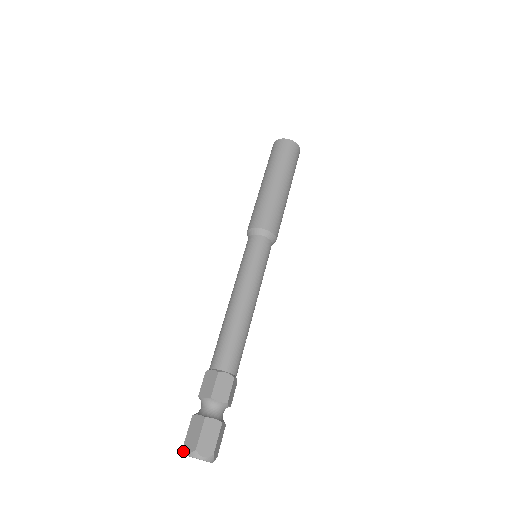
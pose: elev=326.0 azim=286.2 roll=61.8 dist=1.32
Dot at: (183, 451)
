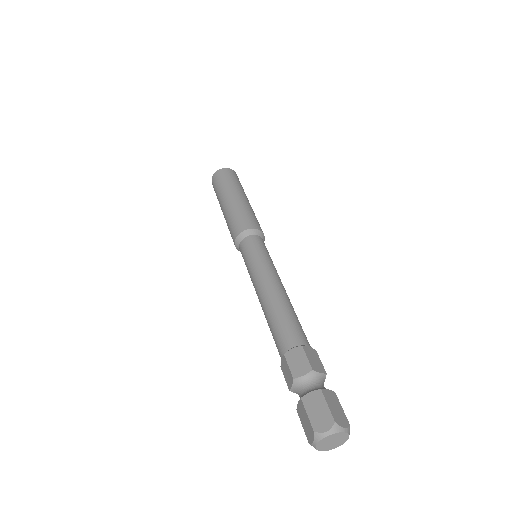
Dot at: (315, 439)
